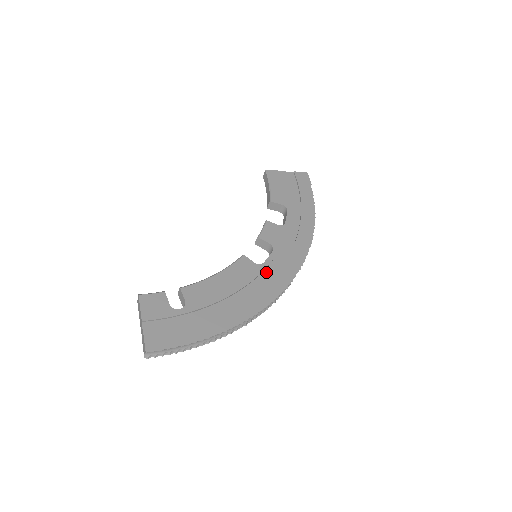
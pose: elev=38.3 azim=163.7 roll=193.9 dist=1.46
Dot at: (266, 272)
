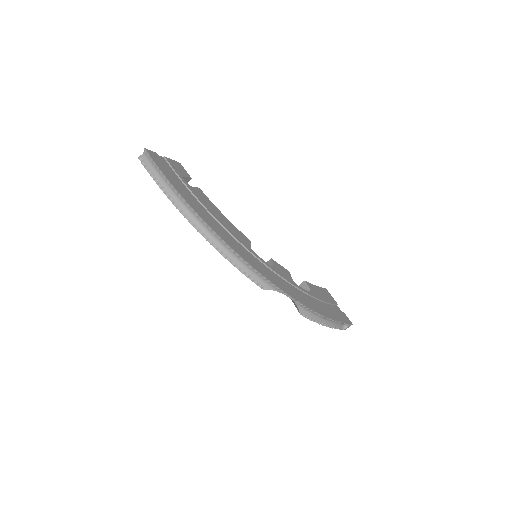
Dot at: (250, 253)
